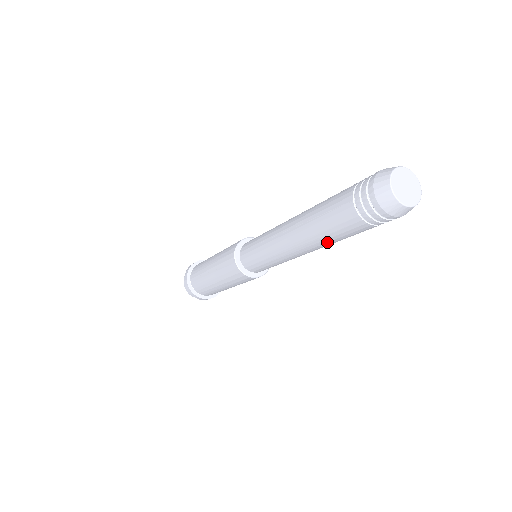
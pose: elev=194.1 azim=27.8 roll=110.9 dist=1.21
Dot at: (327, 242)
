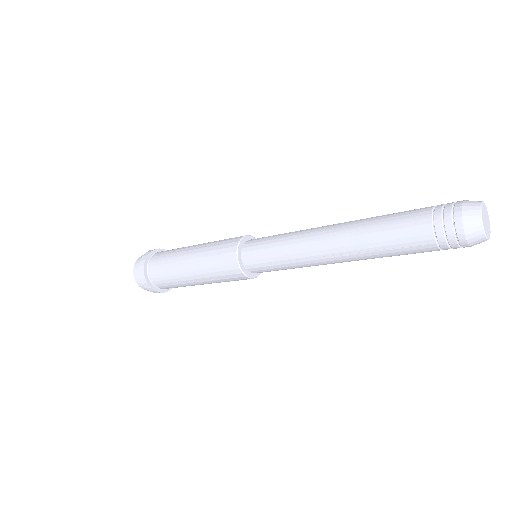
Dot at: occluded
